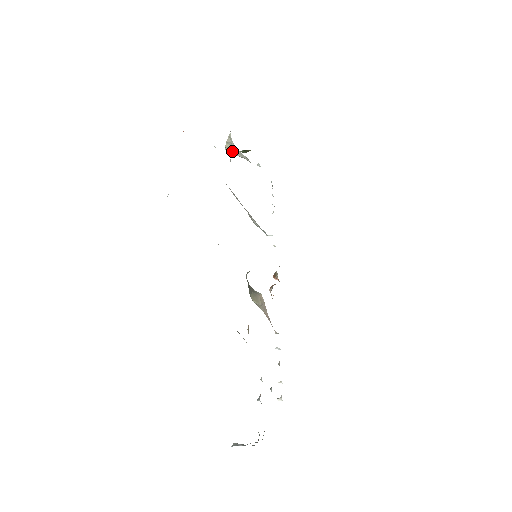
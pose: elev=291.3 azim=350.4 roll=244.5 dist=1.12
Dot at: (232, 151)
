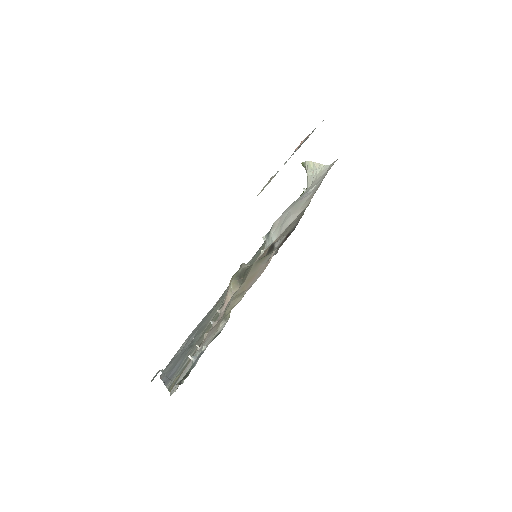
Dot at: (309, 170)
